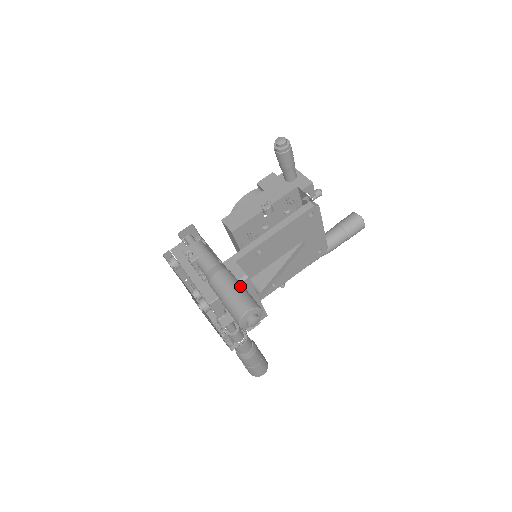
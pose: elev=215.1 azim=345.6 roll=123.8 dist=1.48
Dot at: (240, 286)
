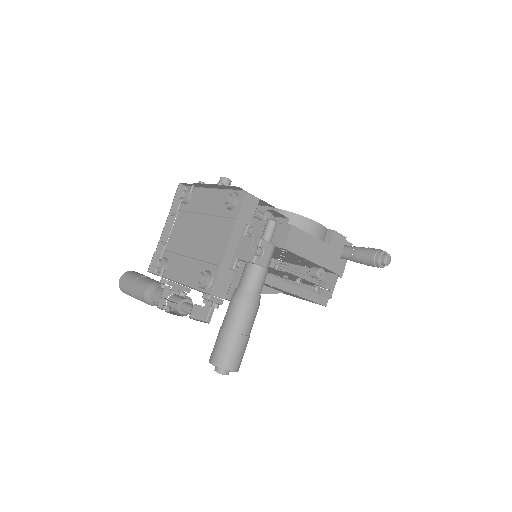
Dot at: occluded
